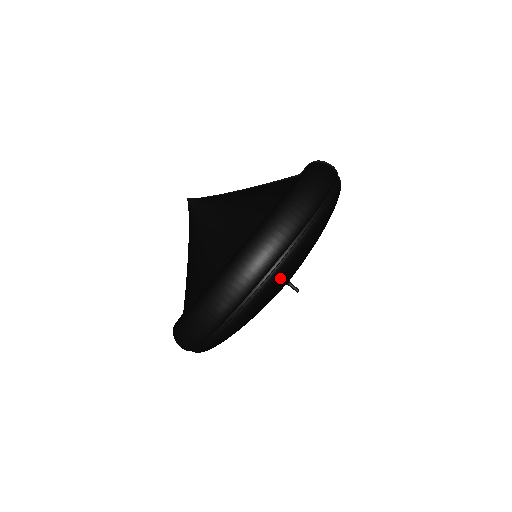
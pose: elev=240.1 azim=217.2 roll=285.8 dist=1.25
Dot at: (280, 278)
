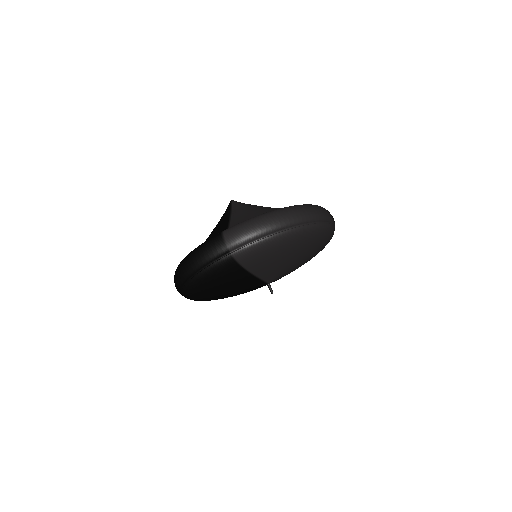
Dot at: (191, 297)
